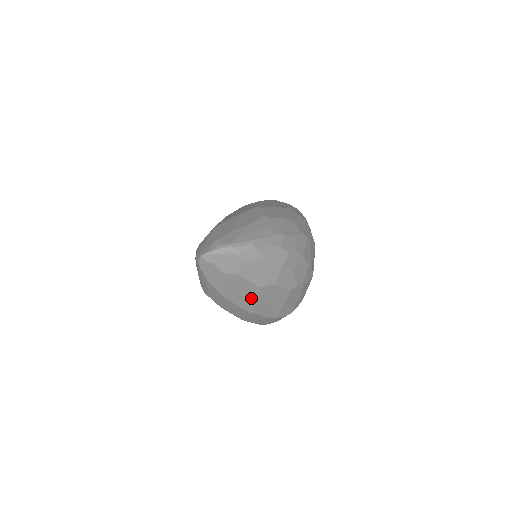
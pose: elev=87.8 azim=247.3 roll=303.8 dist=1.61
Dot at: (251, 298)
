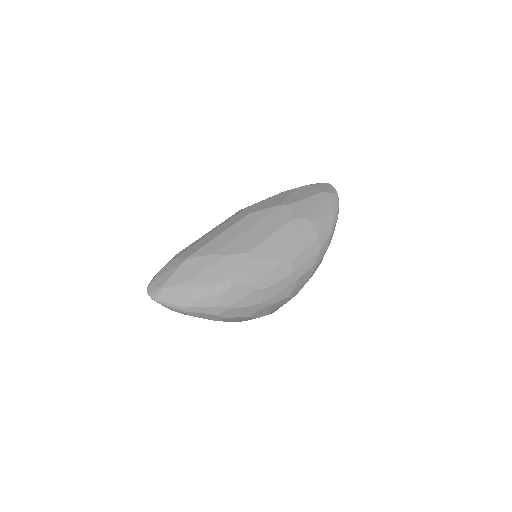
Dot at: occluded
